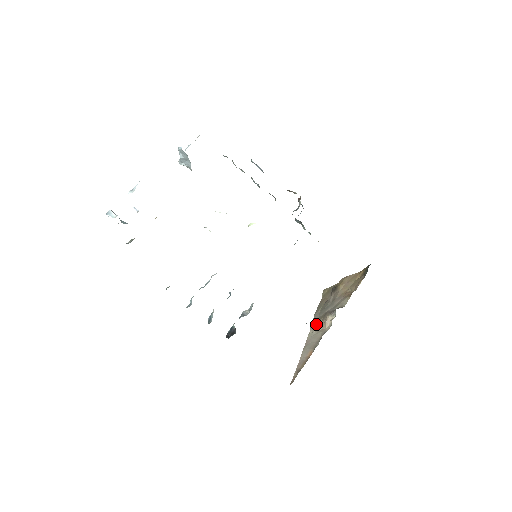
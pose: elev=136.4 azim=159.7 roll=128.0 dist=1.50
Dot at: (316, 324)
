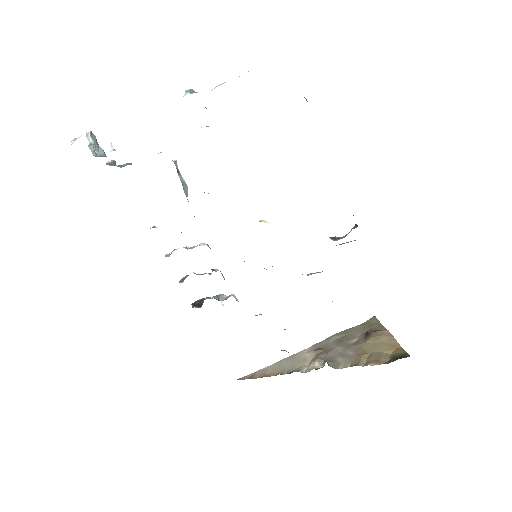
Dot at: occluded
